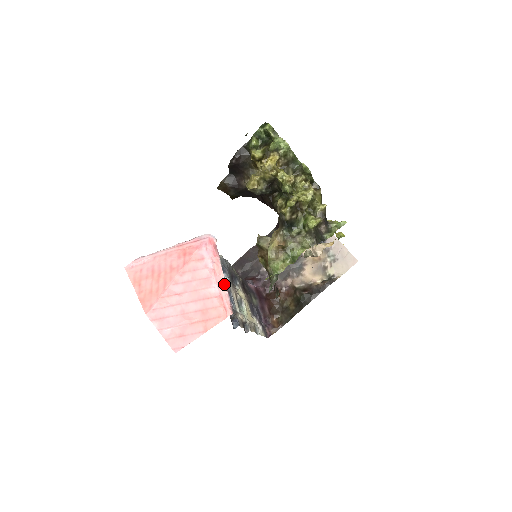
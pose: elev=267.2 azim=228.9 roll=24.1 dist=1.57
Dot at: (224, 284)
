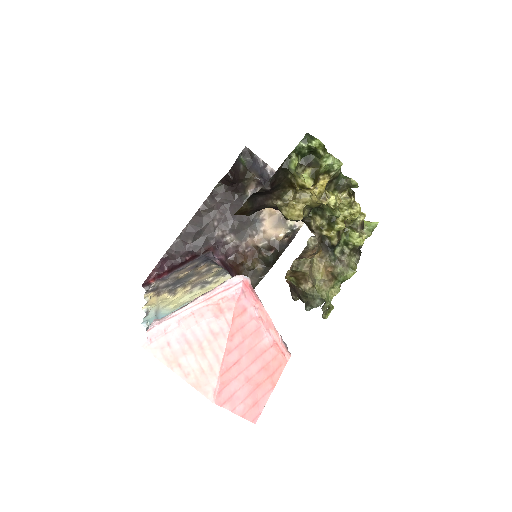
Dot at: (274, 328)
